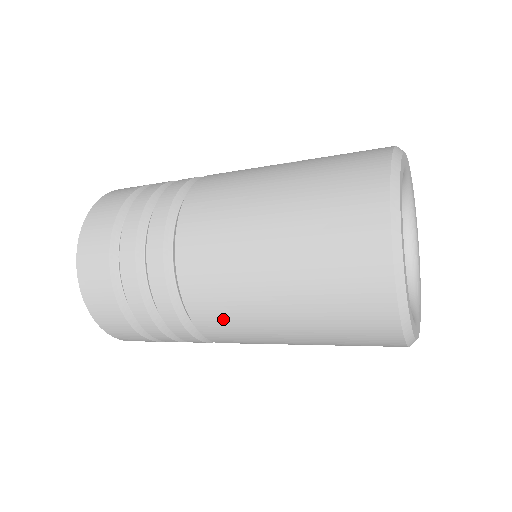
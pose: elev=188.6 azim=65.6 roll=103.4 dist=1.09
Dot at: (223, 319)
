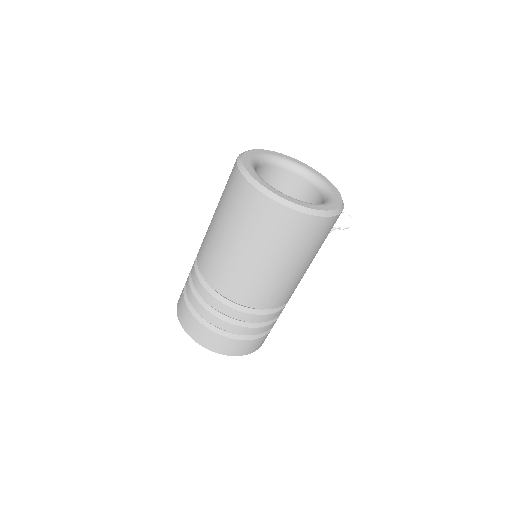
Dot at: (218, 270)
